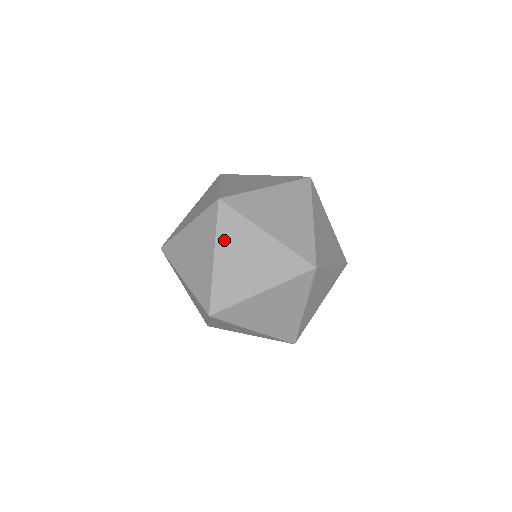
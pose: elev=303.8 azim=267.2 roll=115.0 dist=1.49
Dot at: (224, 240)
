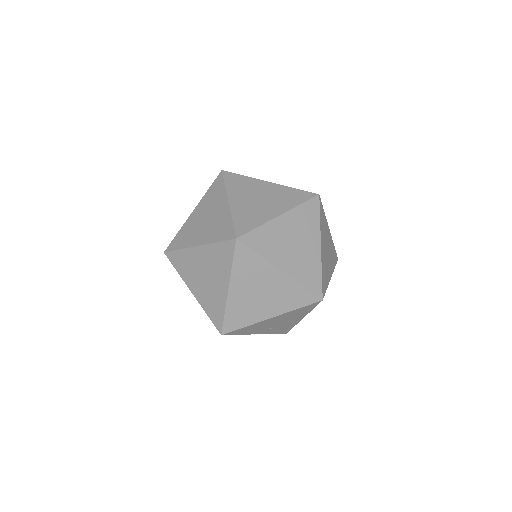
Dot at: (234, 190)
